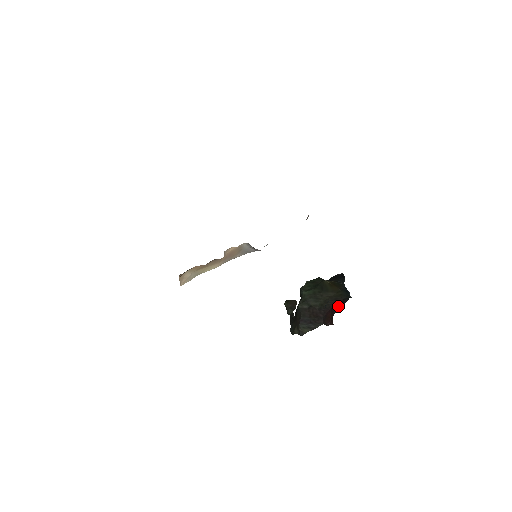
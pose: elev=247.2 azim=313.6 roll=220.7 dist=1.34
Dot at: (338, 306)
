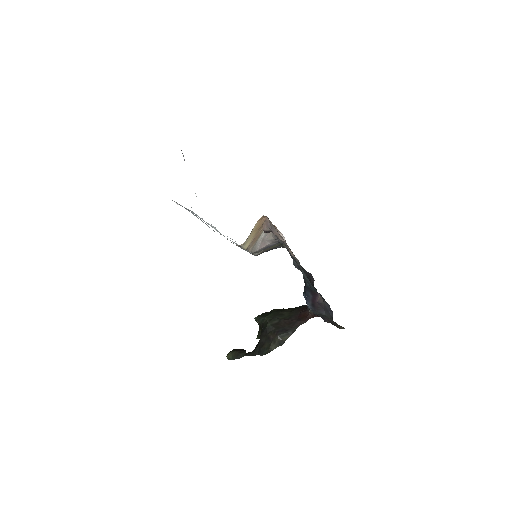
Dot at: (305, 308)
